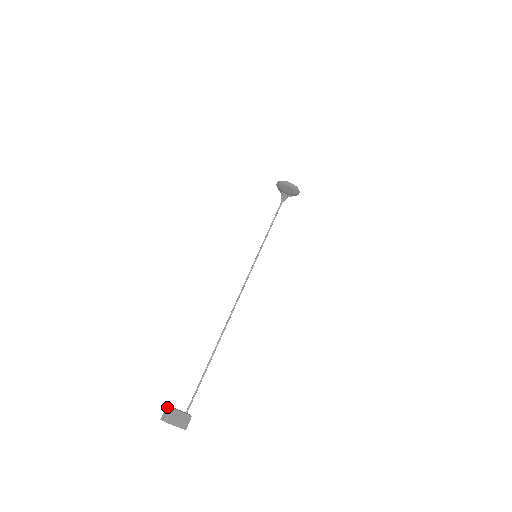
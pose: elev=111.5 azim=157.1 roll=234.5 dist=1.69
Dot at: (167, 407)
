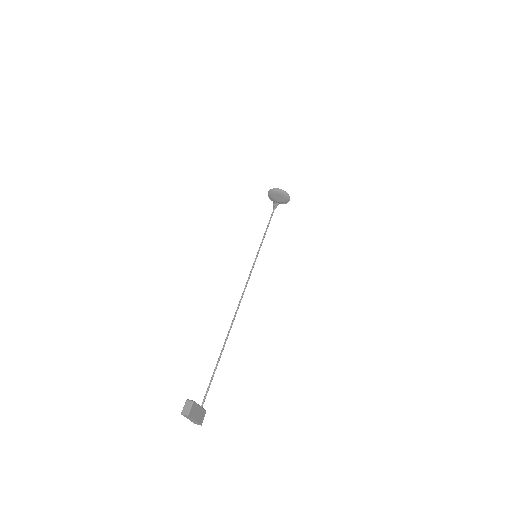
Dot at: (187, 401)
